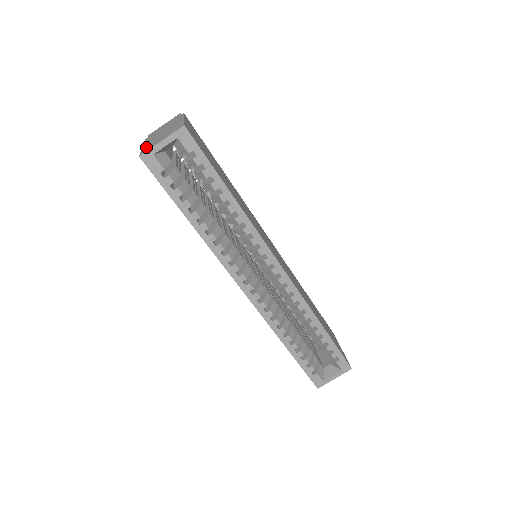
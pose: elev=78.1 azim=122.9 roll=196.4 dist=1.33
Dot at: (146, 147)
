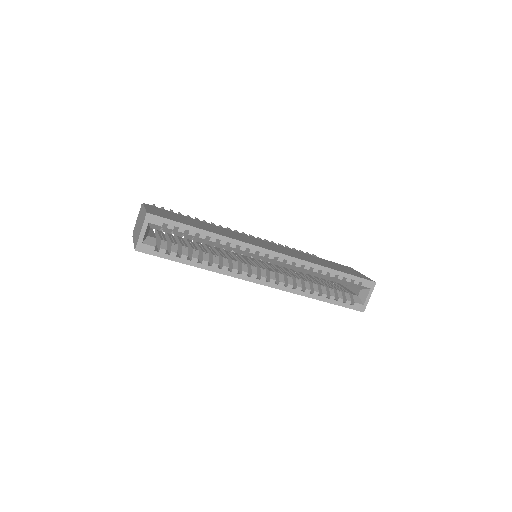
Dot at: (135, 242)
